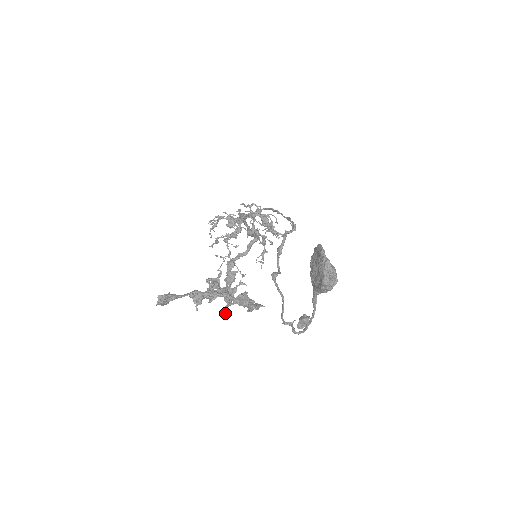
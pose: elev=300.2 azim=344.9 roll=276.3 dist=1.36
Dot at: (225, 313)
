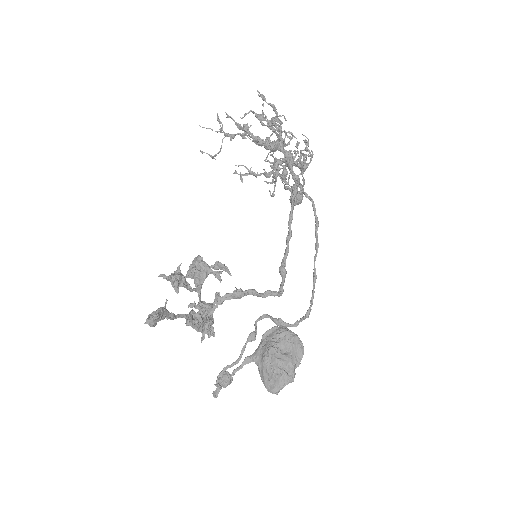
Dot at: occluded
